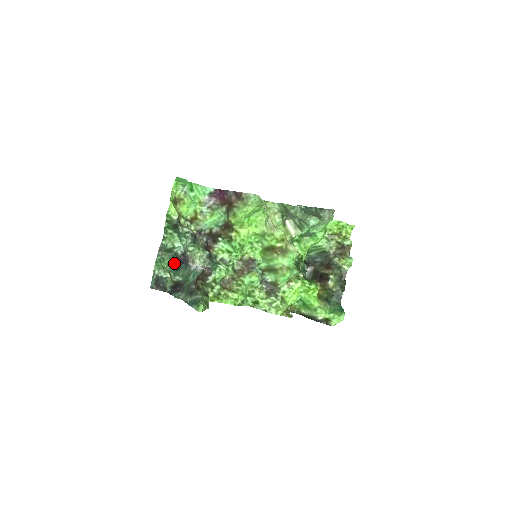
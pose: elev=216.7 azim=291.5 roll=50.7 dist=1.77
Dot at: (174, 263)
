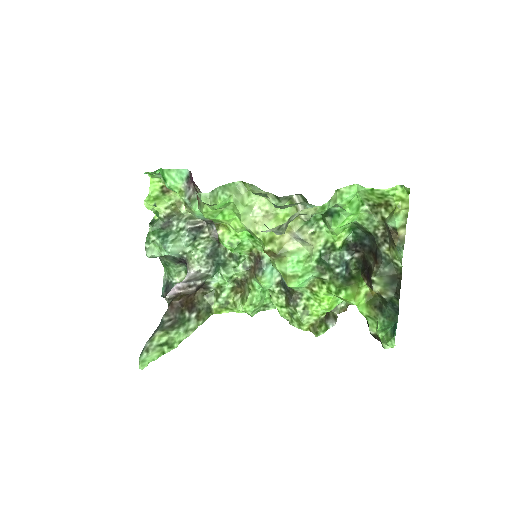
Dot at: occluded
